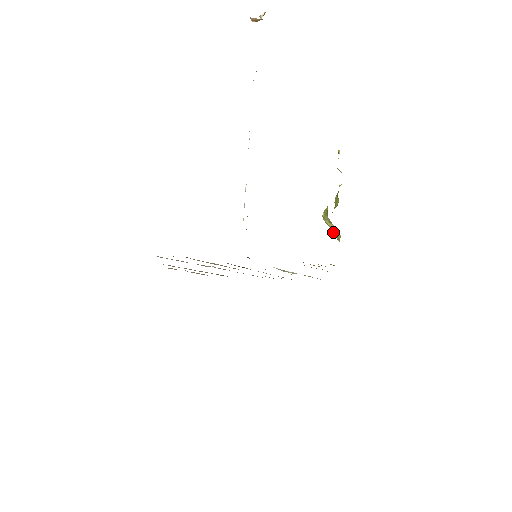
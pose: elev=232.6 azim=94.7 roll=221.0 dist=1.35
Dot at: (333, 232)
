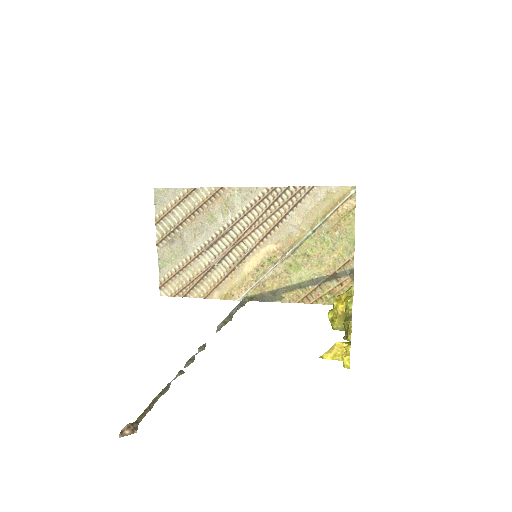
Dot at: occluded
